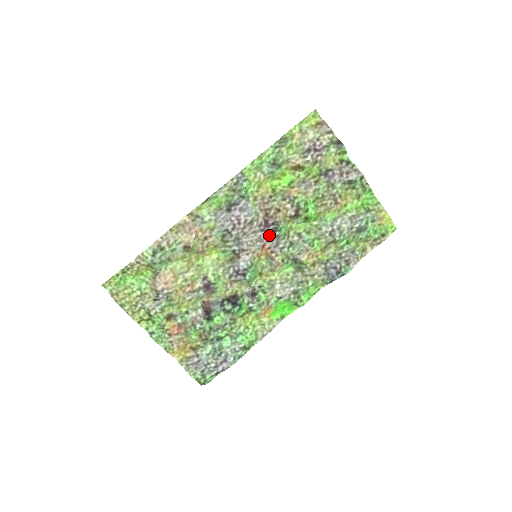
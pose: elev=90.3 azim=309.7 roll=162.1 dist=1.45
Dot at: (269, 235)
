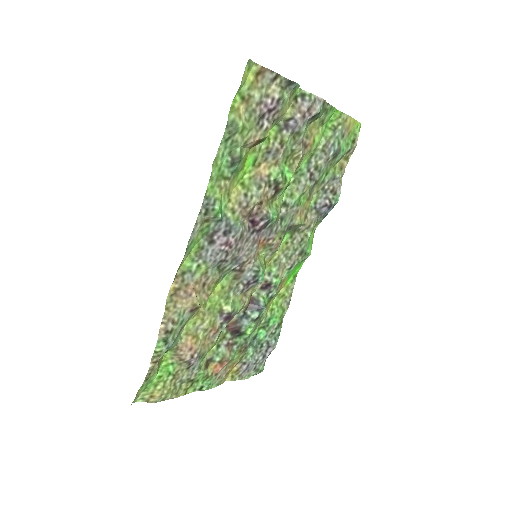
Dot at: (261, 231)
